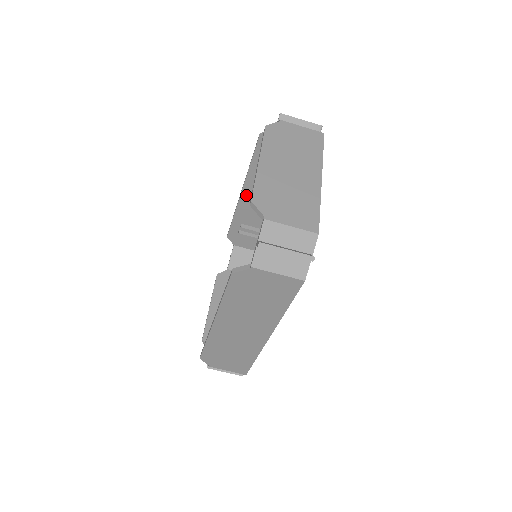
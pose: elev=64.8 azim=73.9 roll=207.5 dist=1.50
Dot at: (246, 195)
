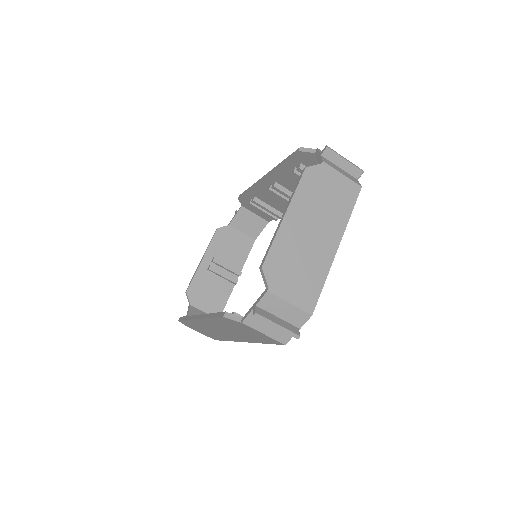
Dot at: (268, 181)
